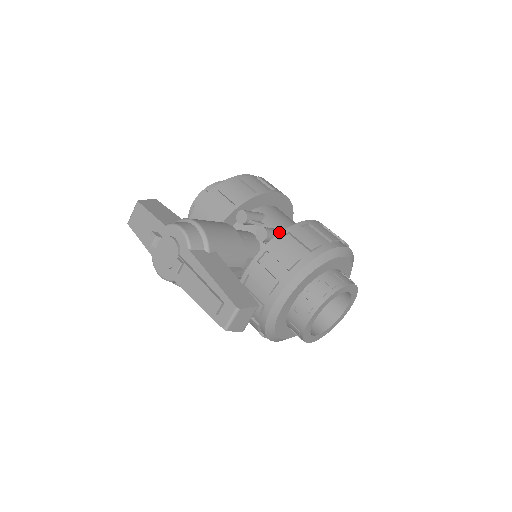
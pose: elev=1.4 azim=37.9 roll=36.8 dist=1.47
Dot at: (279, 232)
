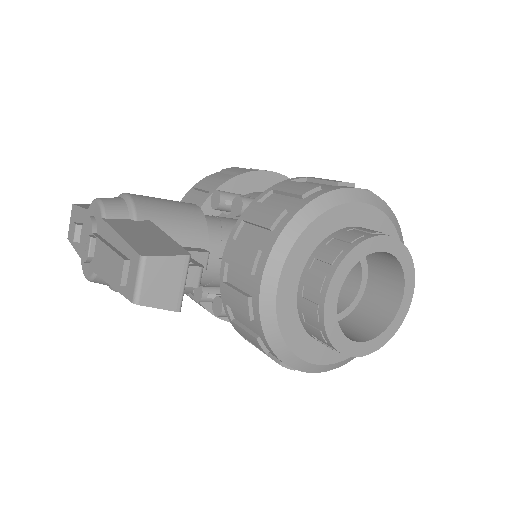
Dot at: occluded
